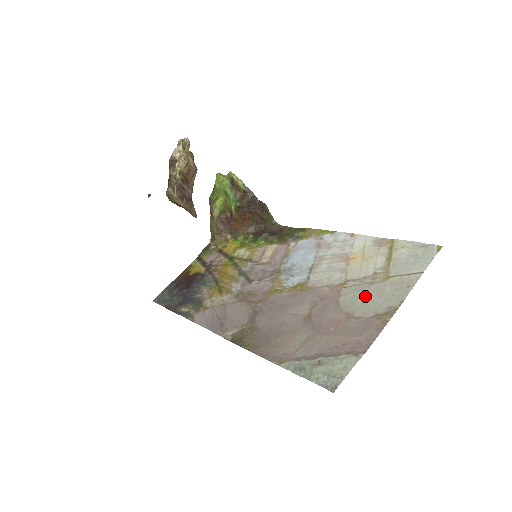
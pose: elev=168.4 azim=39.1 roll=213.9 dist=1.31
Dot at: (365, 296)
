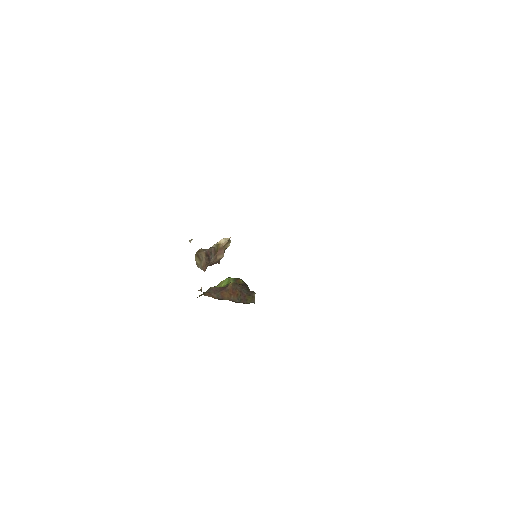
Dot at: occluded
